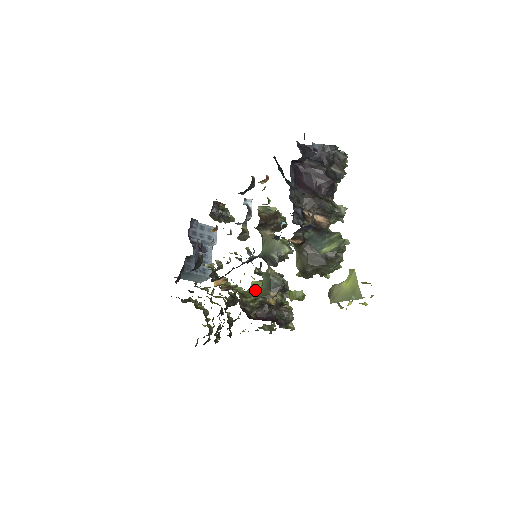
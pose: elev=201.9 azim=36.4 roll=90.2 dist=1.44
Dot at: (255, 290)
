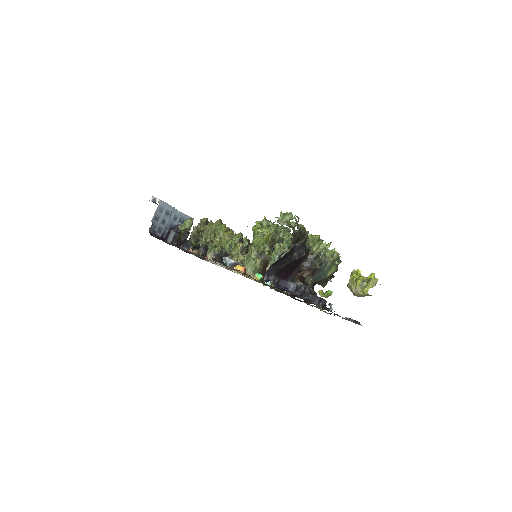
Dot at: occluded
